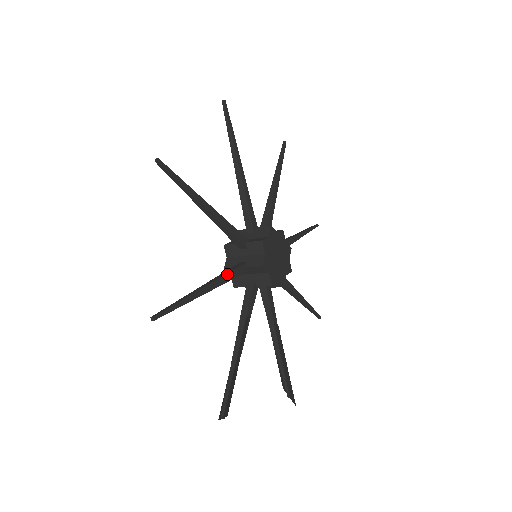
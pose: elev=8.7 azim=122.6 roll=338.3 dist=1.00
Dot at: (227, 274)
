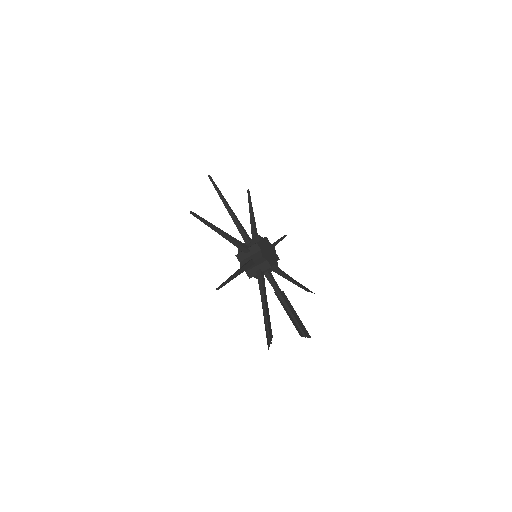
Dot at: (244, 266)
